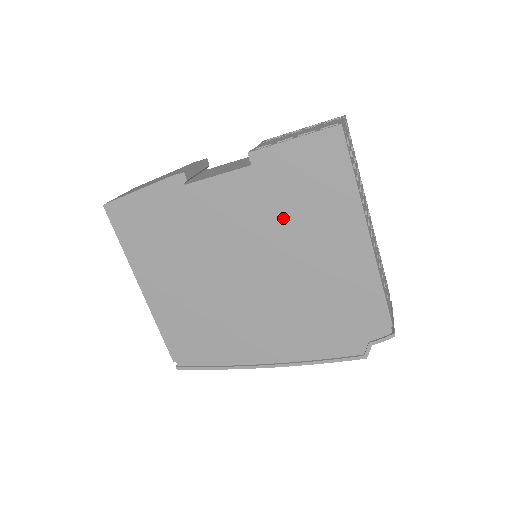
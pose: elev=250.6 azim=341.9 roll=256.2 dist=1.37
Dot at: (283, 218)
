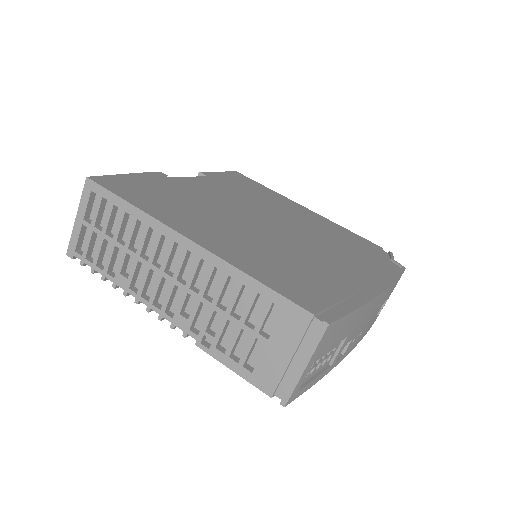
Dot at: (255, 198)
